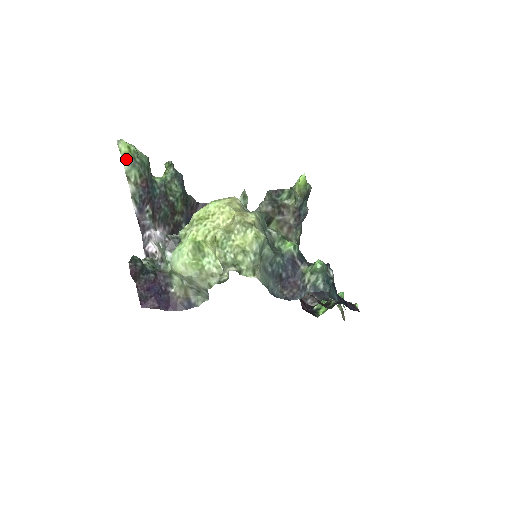
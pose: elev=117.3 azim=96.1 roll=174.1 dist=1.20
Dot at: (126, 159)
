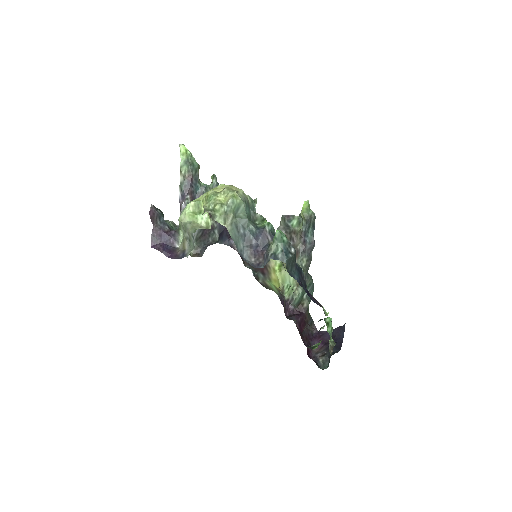
Dot at: (183, 158)
